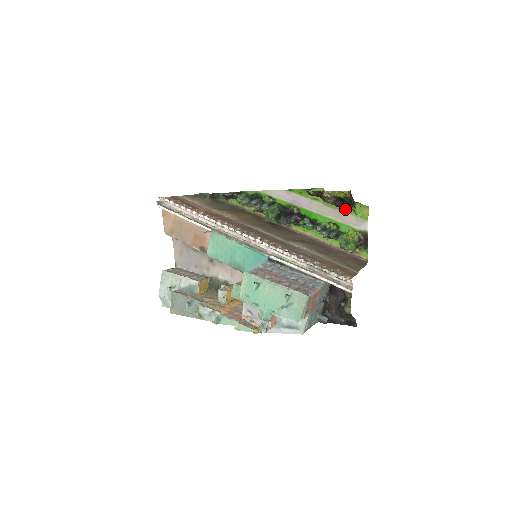
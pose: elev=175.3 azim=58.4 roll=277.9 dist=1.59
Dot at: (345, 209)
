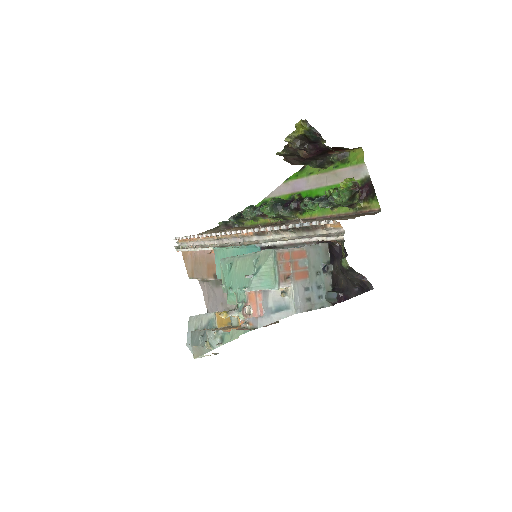
Dot at: (339, 165)
